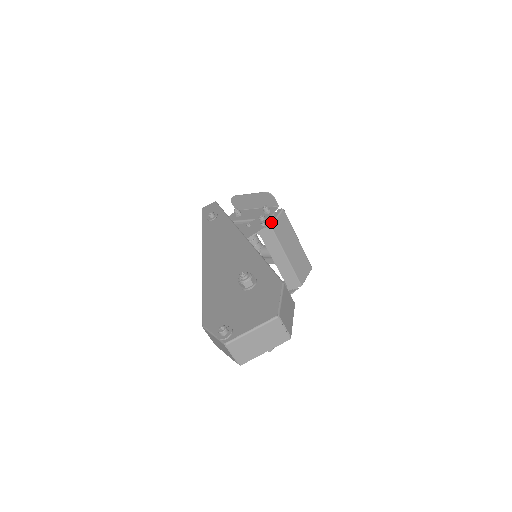
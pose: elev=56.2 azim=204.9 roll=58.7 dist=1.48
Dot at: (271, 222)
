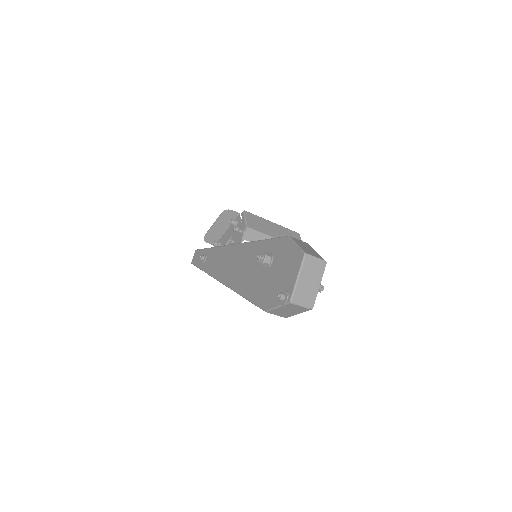
Dot at: (244, 225)
